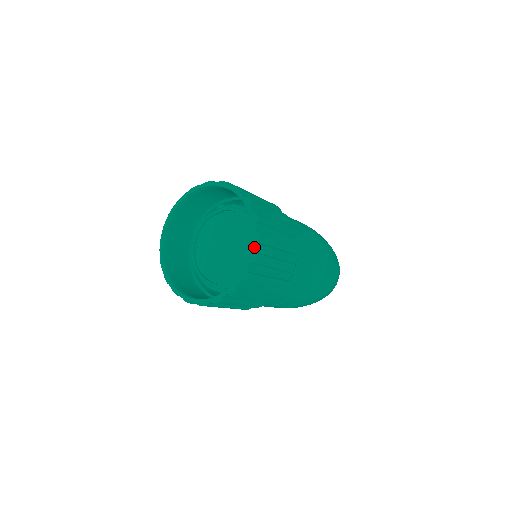
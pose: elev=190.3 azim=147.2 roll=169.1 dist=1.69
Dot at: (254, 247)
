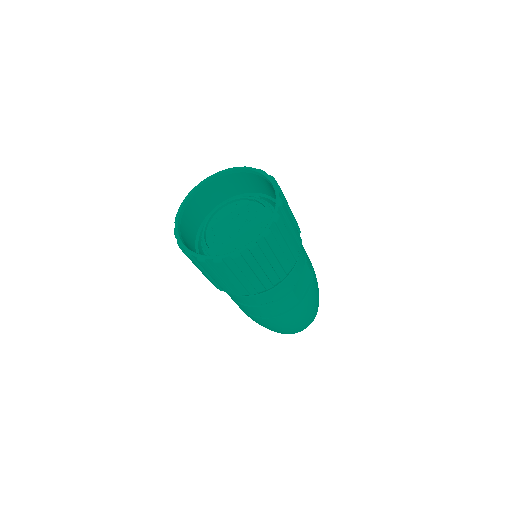
Dot at: (259, 238)
